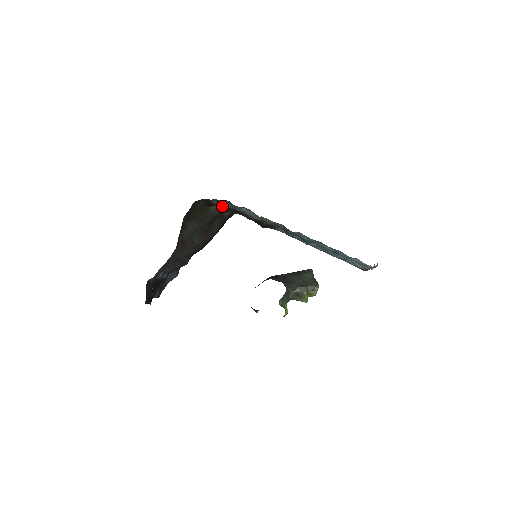
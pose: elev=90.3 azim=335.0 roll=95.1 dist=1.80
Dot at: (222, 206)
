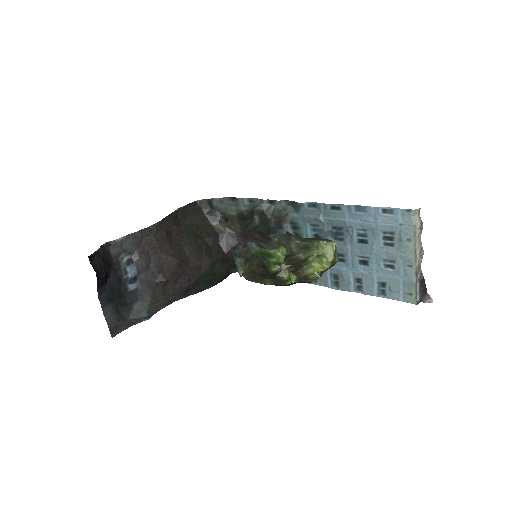
Dot at: (226, 220)
